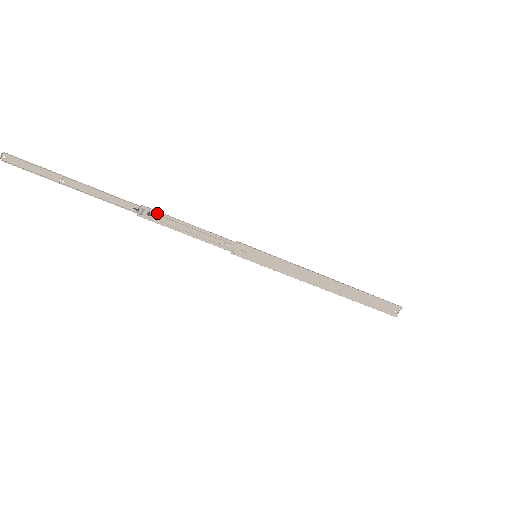
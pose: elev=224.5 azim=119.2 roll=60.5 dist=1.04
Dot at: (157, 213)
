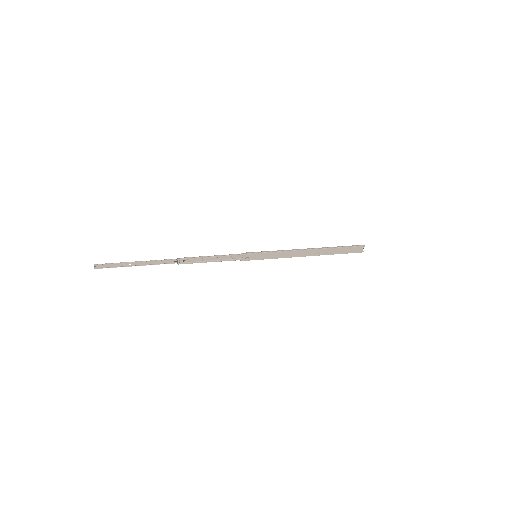
Dot at: (188, 259)
